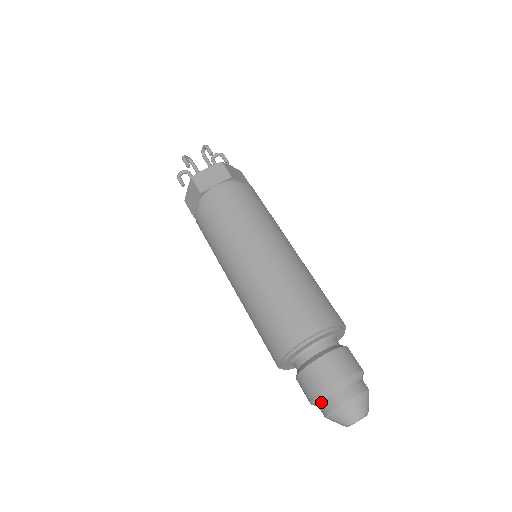
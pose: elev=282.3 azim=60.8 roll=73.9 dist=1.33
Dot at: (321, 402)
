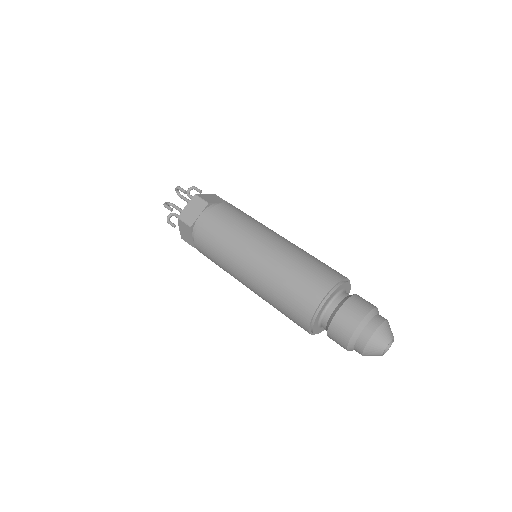
Dot at: (353, 345)
